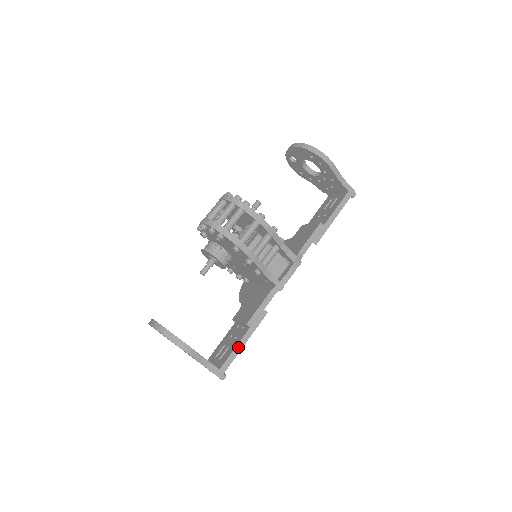
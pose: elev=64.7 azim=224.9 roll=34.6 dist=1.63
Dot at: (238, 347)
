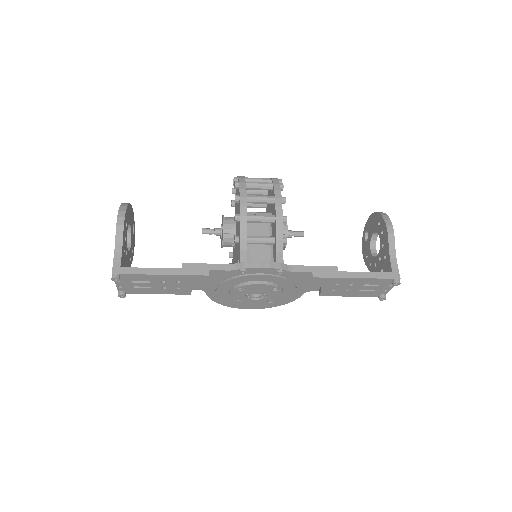
Dot at: (154, 270)
